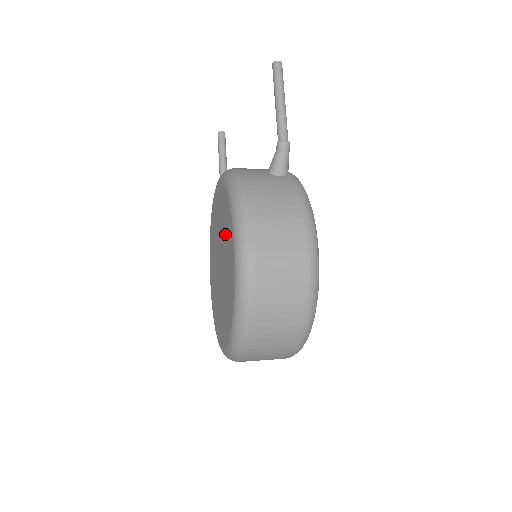
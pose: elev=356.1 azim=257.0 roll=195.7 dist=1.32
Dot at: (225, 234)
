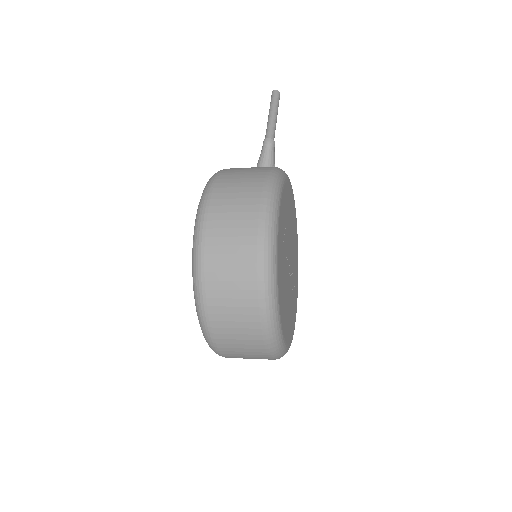
Dot at: occluded
